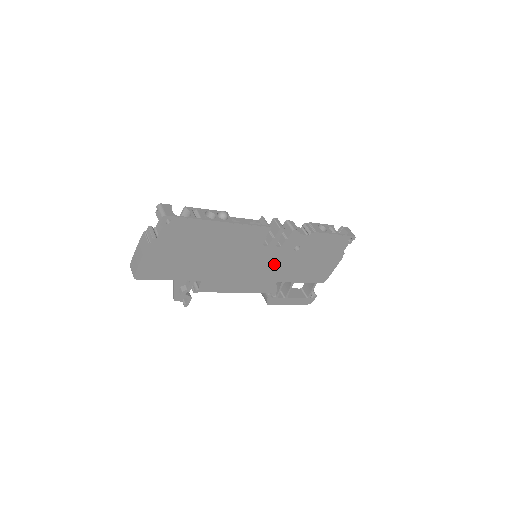
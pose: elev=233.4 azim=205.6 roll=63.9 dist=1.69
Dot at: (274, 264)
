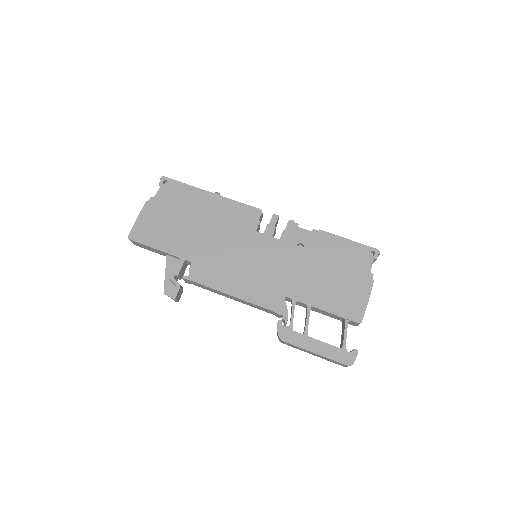
Dot at: (276, 264)
